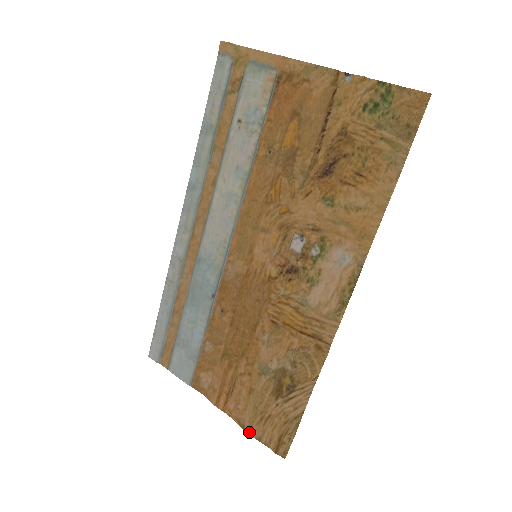
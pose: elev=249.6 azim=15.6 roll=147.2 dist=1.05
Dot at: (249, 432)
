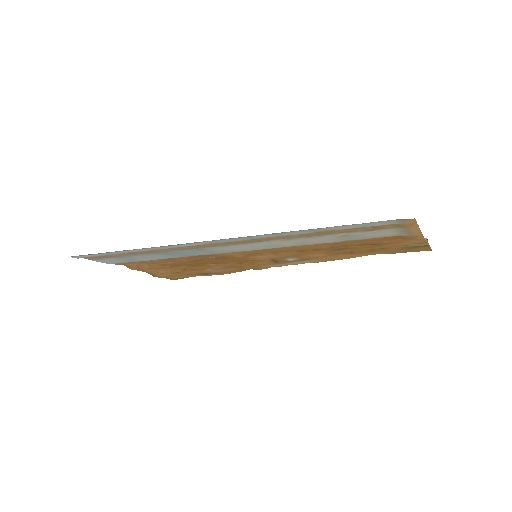
Dot at: (158, 277)
